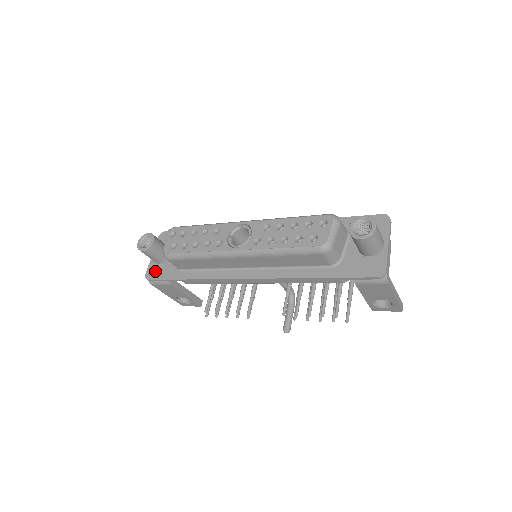
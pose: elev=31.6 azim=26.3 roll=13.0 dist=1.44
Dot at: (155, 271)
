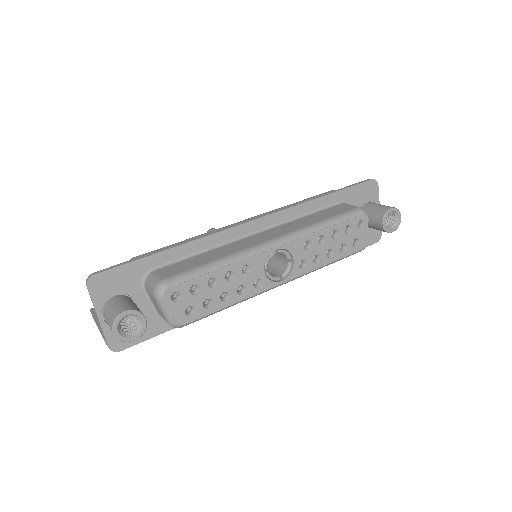
Dot at: occluded
